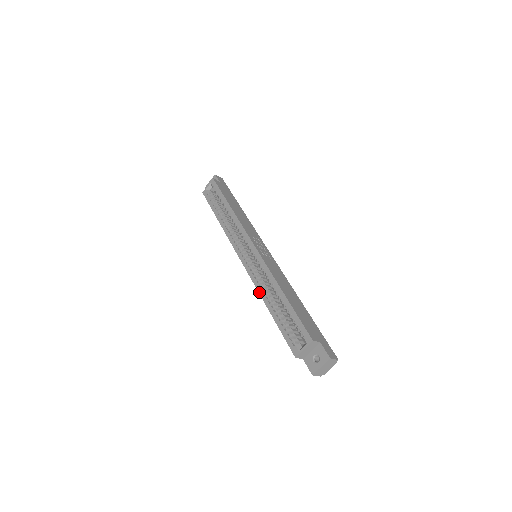
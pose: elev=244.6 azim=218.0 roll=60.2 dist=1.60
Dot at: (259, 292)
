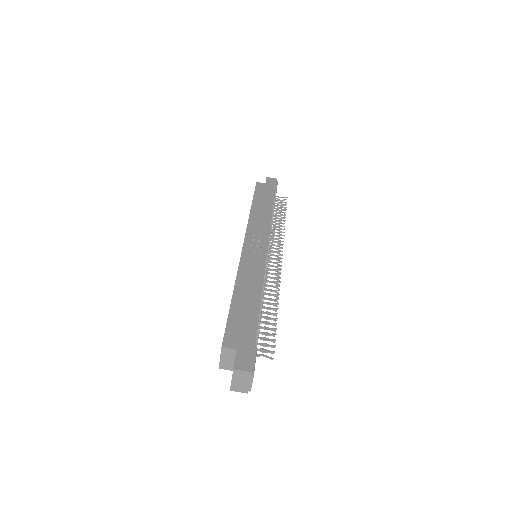
Dot at: occluded
